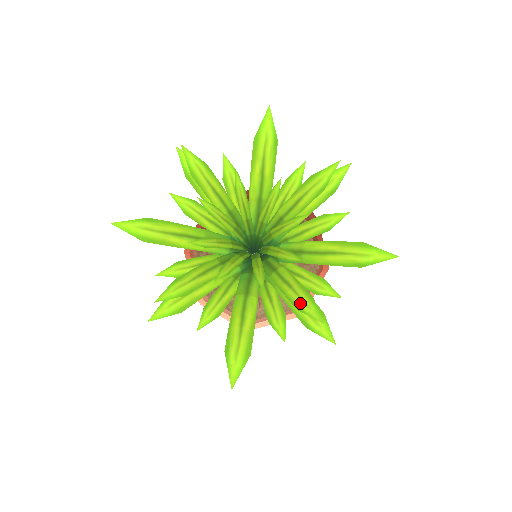
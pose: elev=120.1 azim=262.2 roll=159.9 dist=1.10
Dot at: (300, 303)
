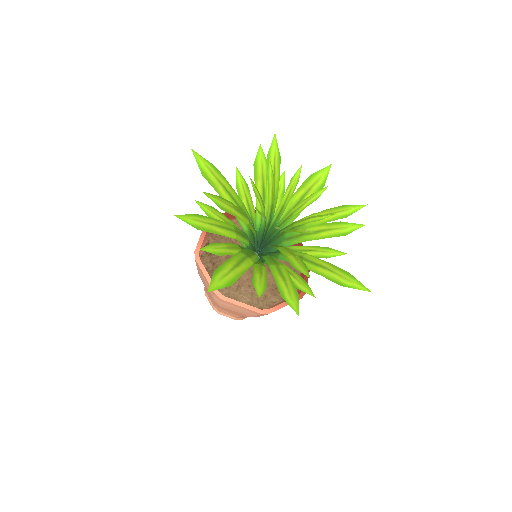
Dot at: (296, 264)
